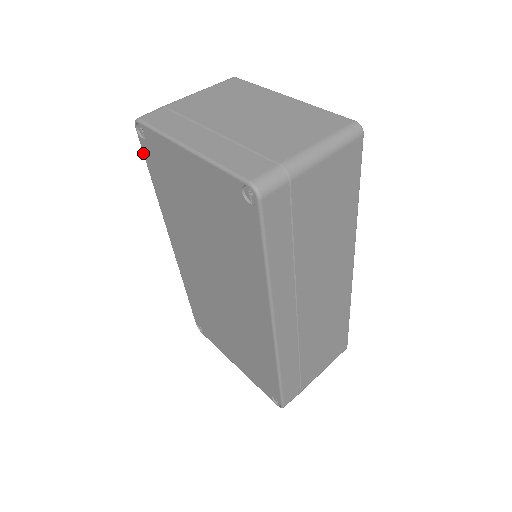
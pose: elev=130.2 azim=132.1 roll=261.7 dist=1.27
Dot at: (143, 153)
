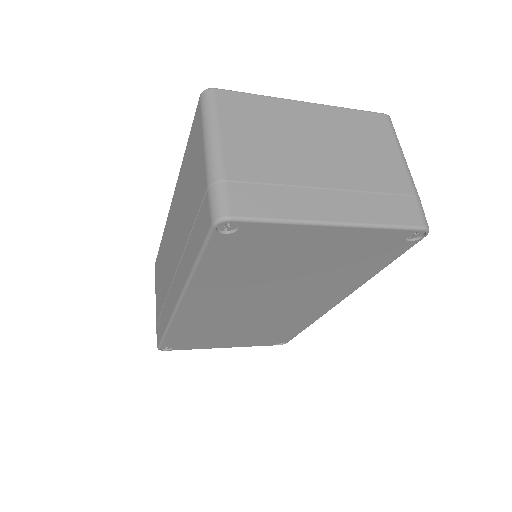
Dot at: (206, 246)
